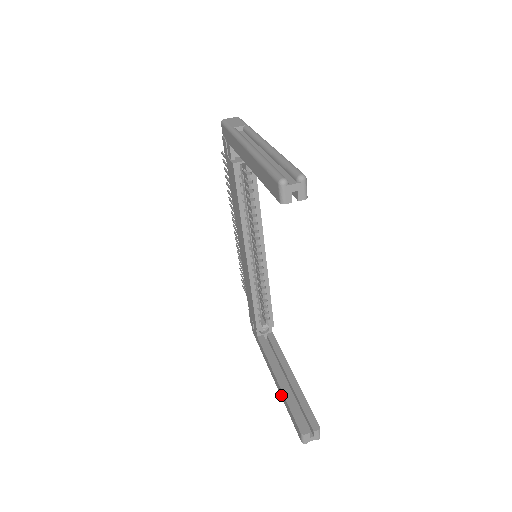
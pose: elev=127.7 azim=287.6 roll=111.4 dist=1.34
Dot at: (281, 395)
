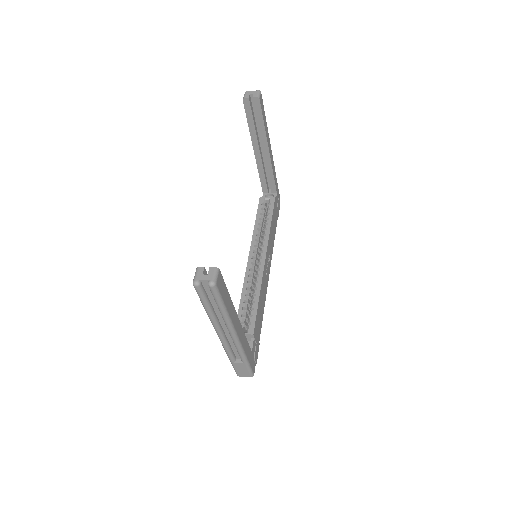
Dot at: occluded
